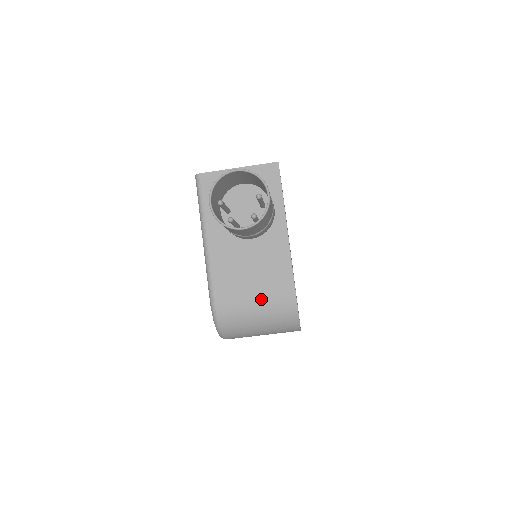
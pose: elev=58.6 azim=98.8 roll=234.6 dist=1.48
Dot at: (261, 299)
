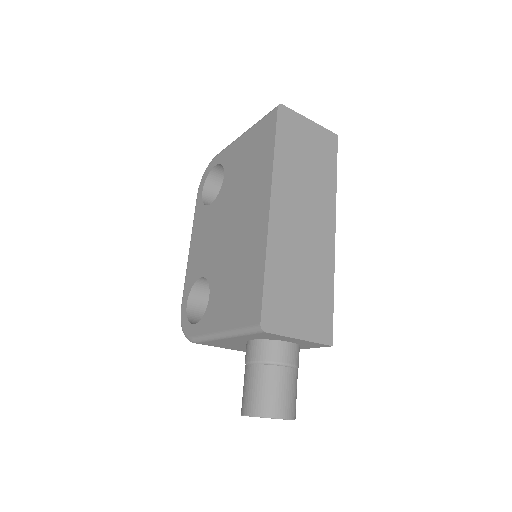
Dot at: occluded
